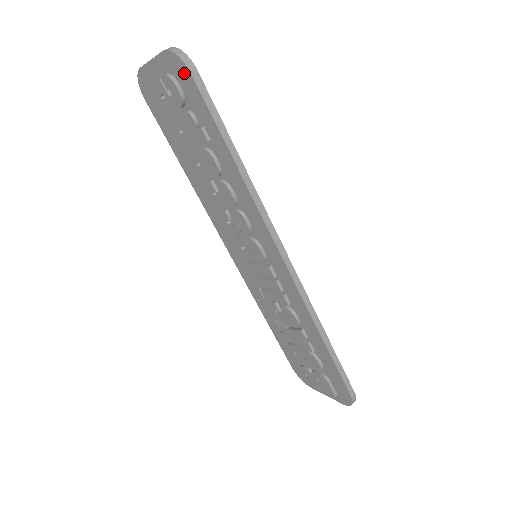
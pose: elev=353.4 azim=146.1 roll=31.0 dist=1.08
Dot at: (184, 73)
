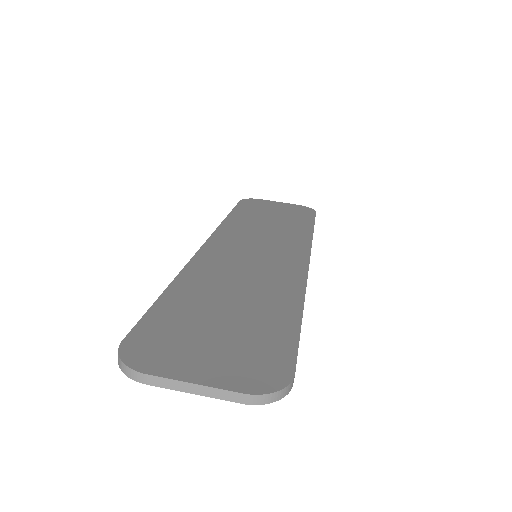
Dot at: occluded
